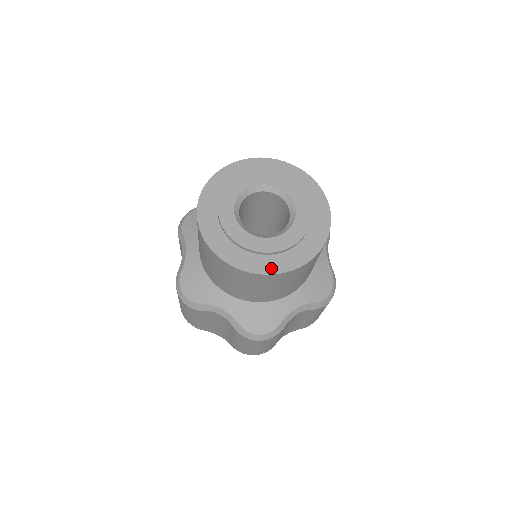
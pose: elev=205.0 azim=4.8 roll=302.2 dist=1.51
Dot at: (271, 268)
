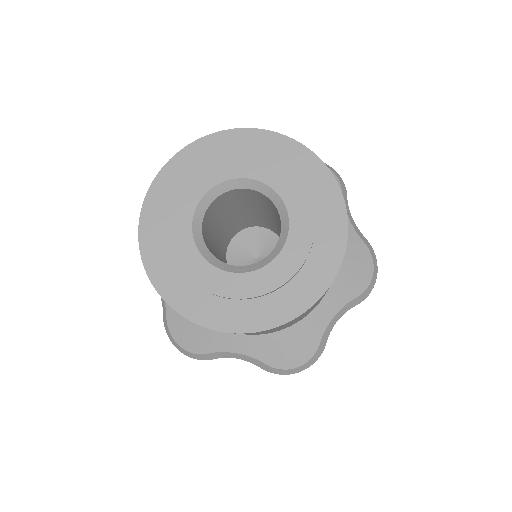
Dot at: (183, 303)
